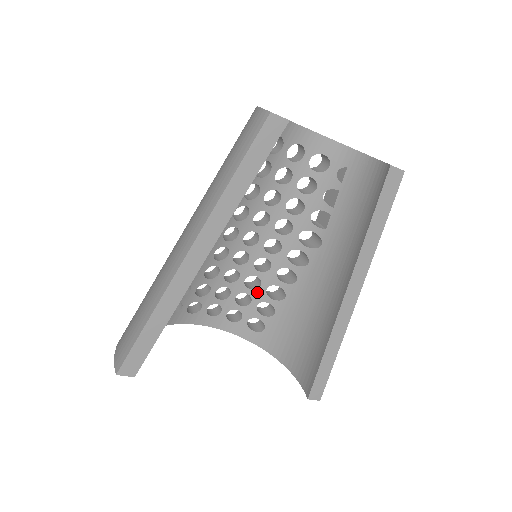
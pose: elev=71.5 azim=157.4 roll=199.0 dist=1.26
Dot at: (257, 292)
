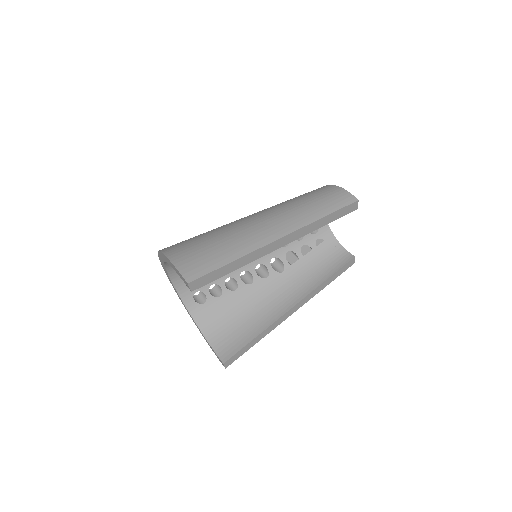
Dot at: occluded
